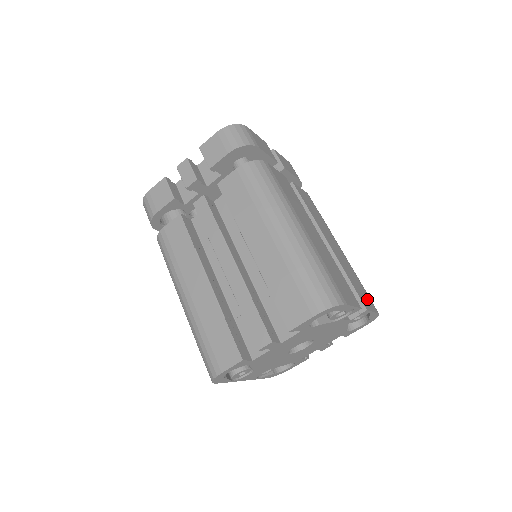
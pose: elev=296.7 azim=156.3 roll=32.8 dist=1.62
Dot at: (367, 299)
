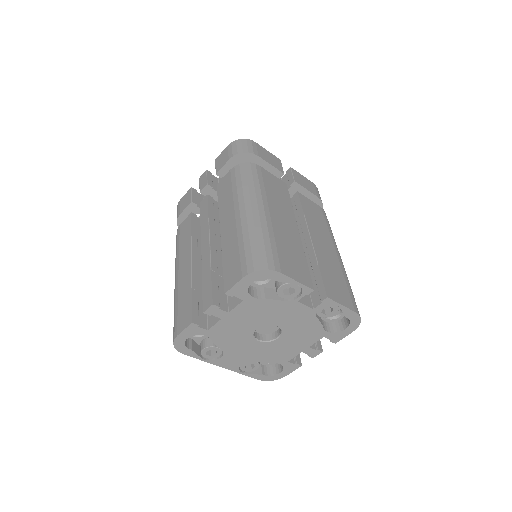
Dot at: (343, 295)
